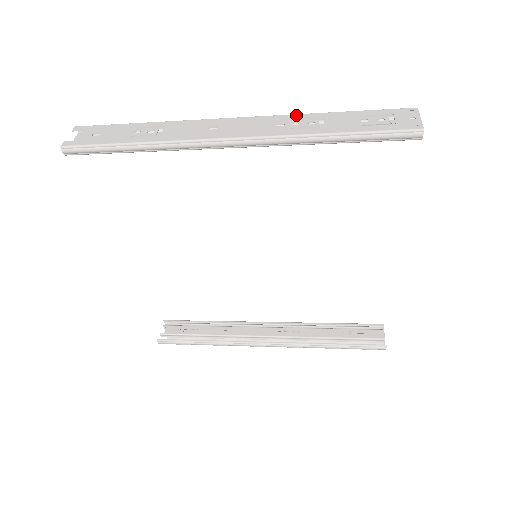
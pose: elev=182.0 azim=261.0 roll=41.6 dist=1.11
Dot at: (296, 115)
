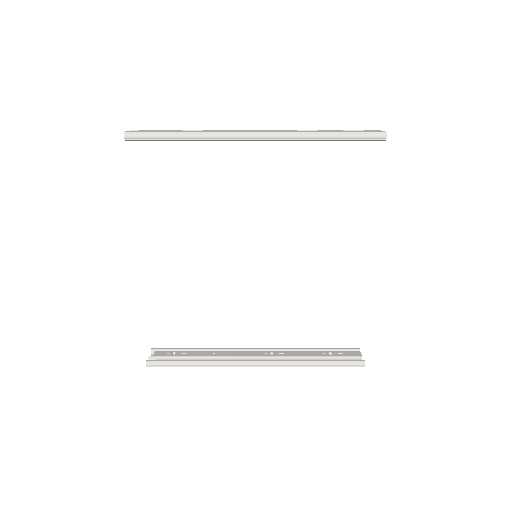
Dot at: (298, 130)
